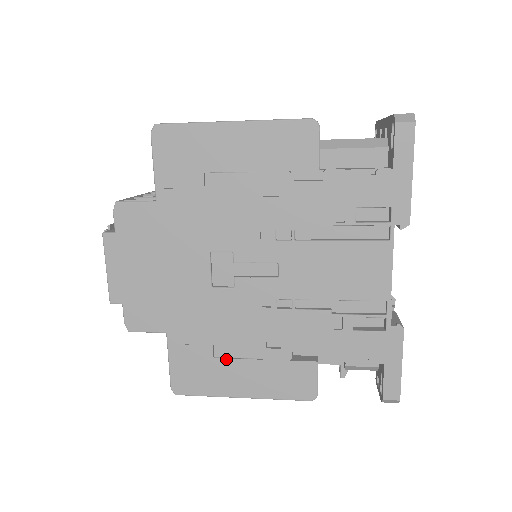
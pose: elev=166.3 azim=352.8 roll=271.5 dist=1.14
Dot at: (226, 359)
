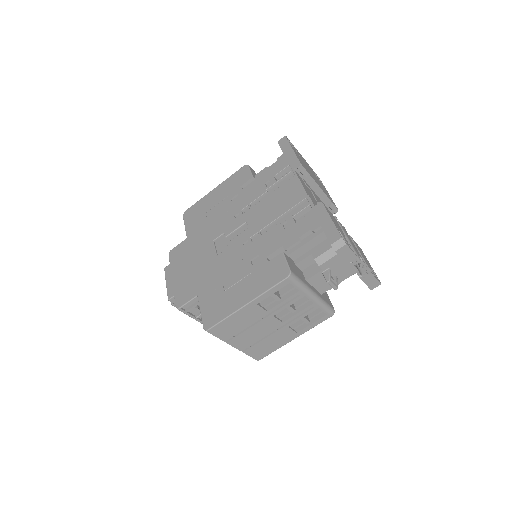
Dot at: (231, 287)
